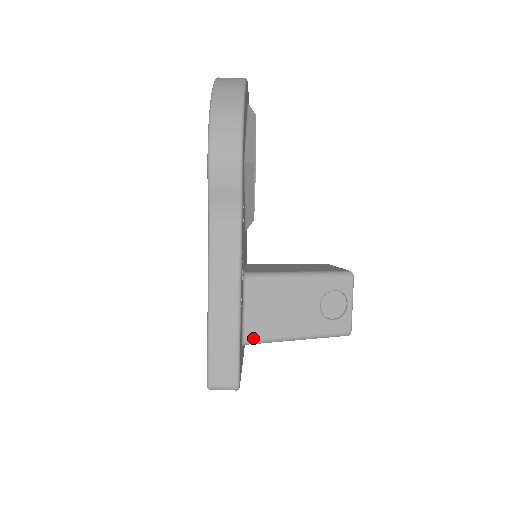
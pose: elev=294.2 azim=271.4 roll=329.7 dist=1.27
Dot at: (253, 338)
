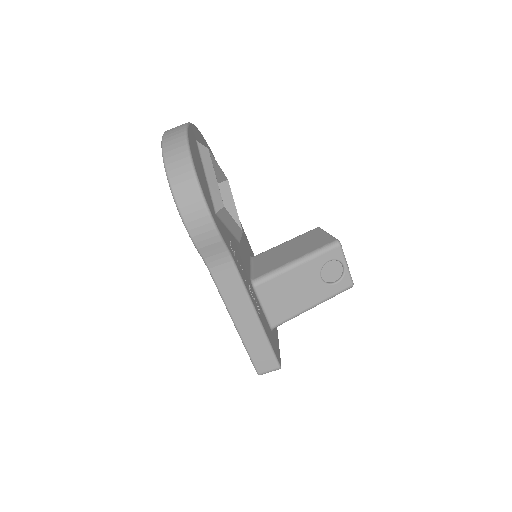
Dot at: (278, 323)
